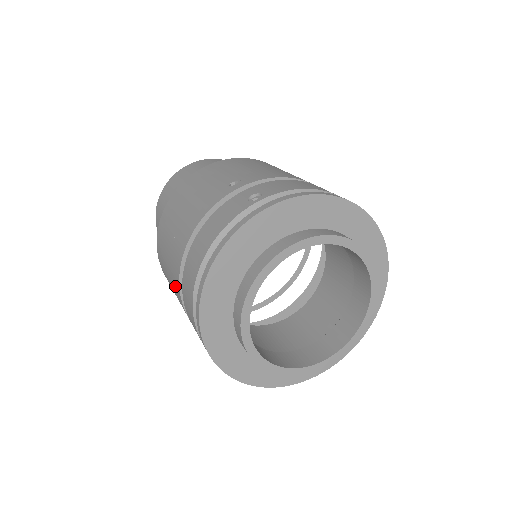
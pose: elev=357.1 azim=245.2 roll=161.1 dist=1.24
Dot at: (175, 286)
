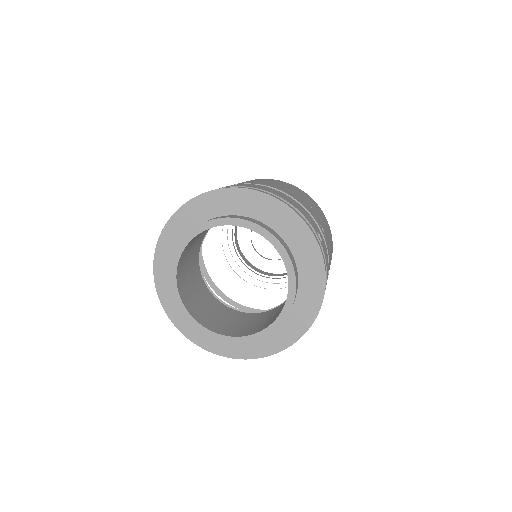
Dot at: occluded
